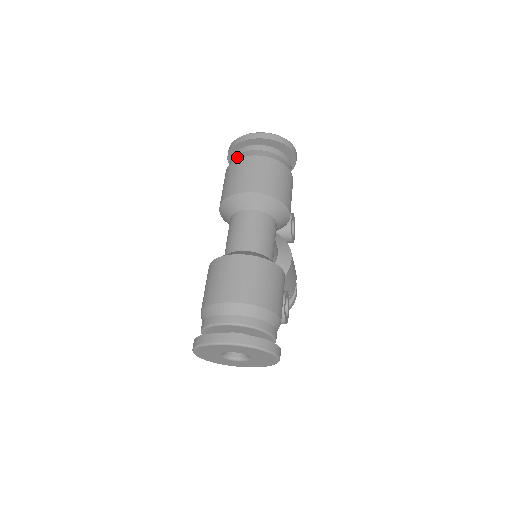
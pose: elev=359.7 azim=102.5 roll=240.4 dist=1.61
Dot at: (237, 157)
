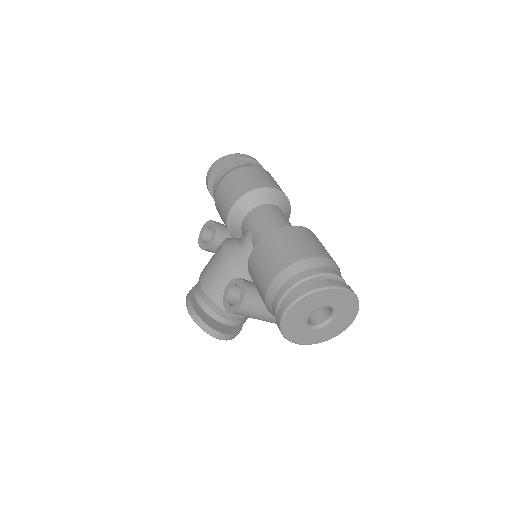
Dot at: (247, 165)
